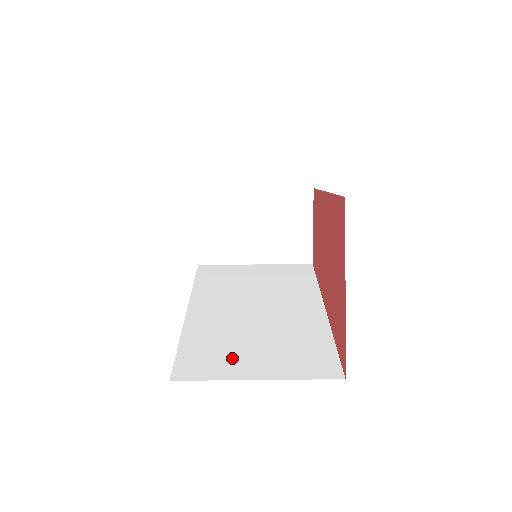
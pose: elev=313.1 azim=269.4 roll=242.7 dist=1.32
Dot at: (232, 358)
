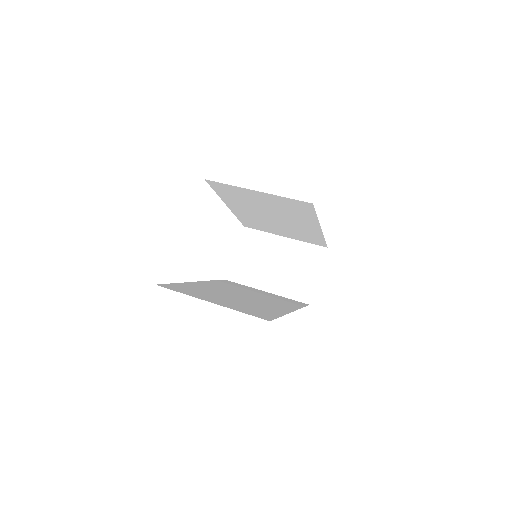
Dot at: (203, 295)
